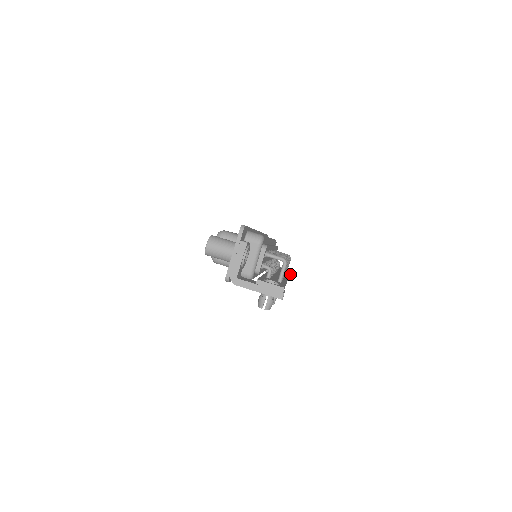
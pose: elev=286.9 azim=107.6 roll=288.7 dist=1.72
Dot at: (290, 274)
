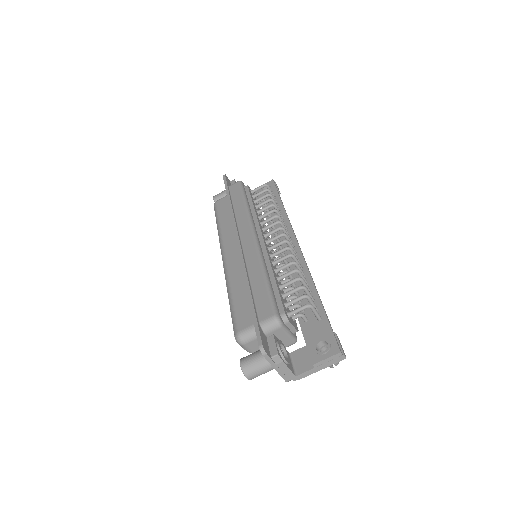
Dot at: (277, 189)
